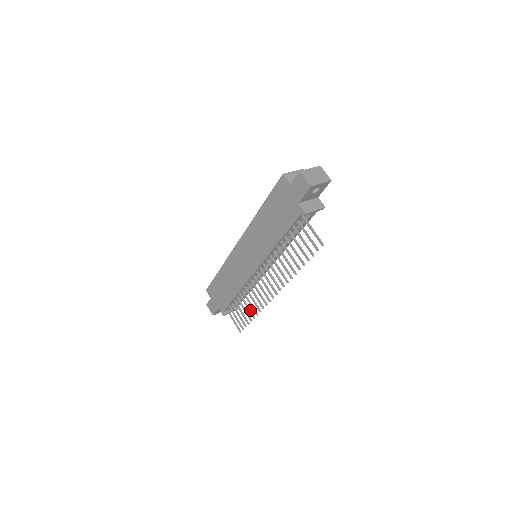
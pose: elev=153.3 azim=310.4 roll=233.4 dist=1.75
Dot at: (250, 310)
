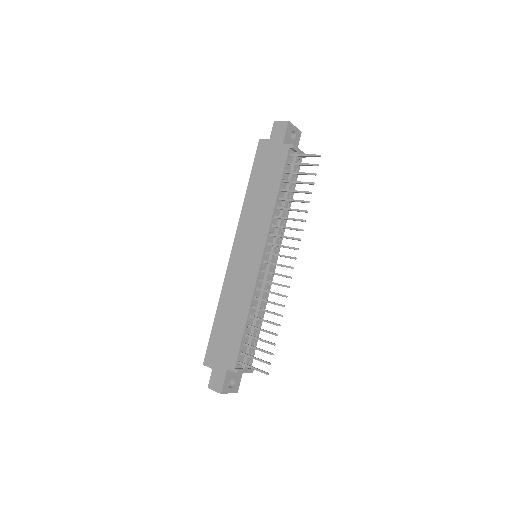
Dot at: (270, 321)
